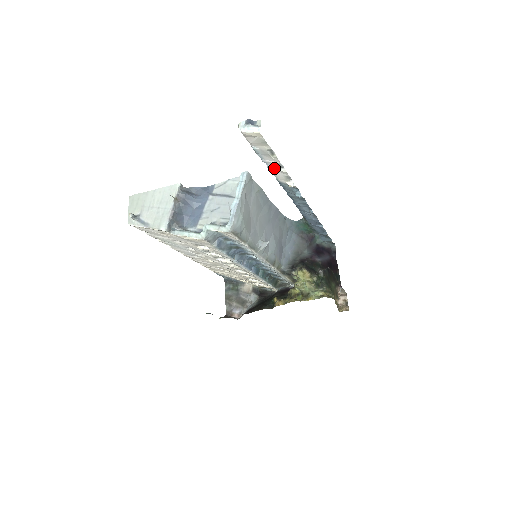
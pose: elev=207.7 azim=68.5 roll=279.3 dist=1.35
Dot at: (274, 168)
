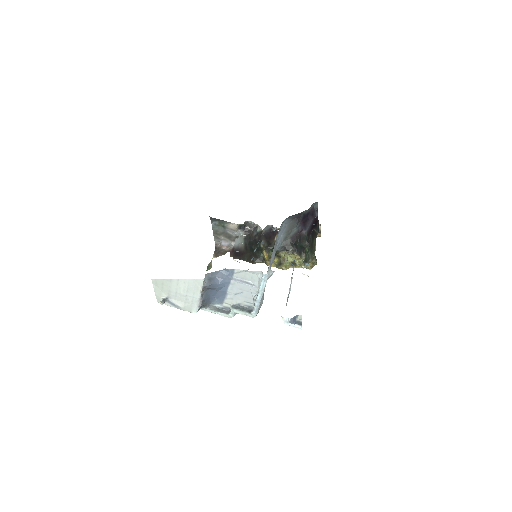
Dot at: occluded
